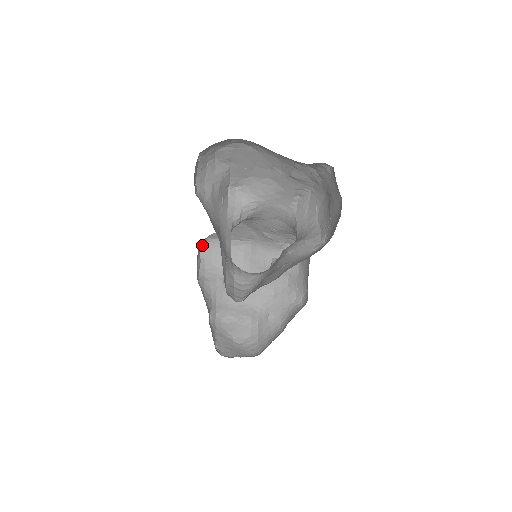
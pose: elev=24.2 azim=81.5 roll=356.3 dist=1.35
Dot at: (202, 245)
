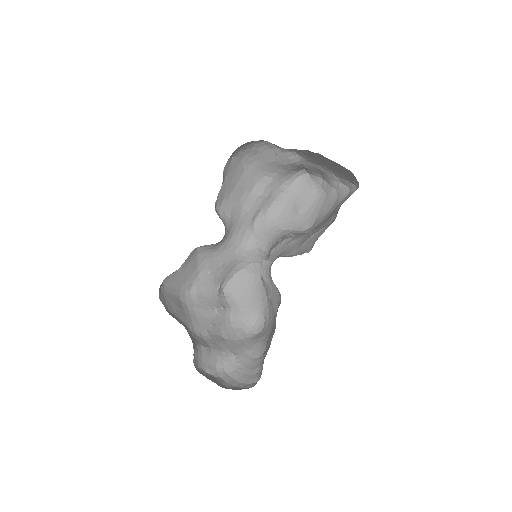
Dot at: (159, 289)
